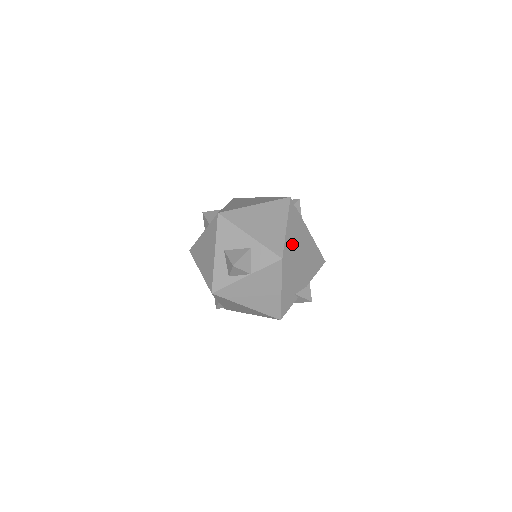
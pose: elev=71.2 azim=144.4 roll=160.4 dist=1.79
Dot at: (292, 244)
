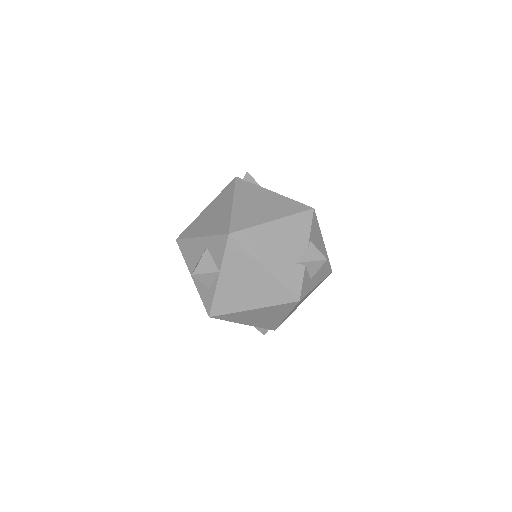
Dot at: (245, 215)
